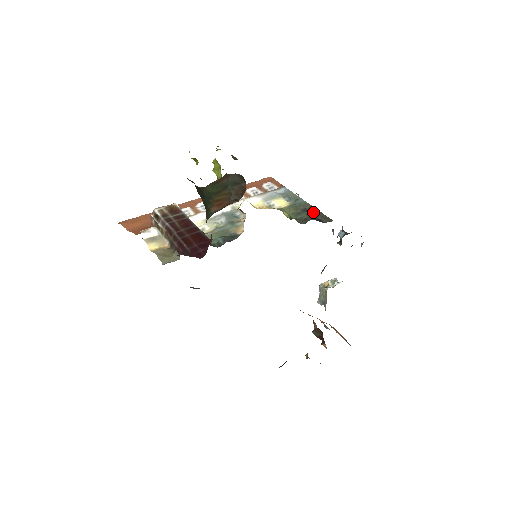
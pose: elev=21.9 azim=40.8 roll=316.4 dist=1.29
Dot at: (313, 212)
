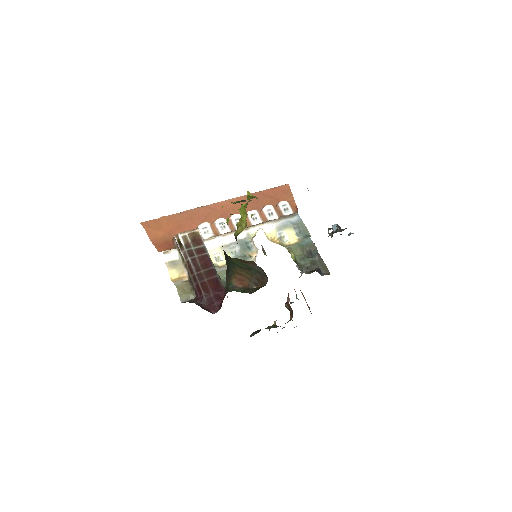
Dot at: (316, 258)
